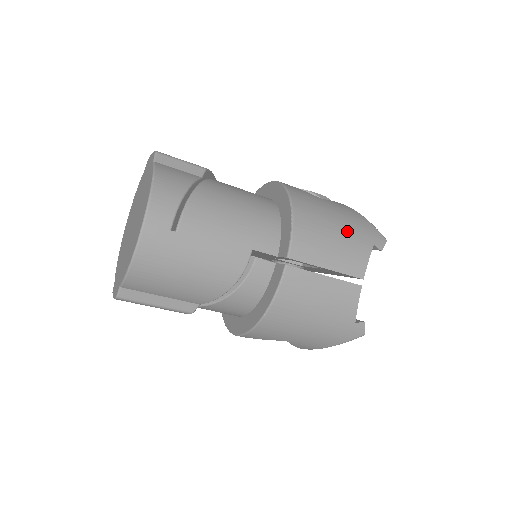
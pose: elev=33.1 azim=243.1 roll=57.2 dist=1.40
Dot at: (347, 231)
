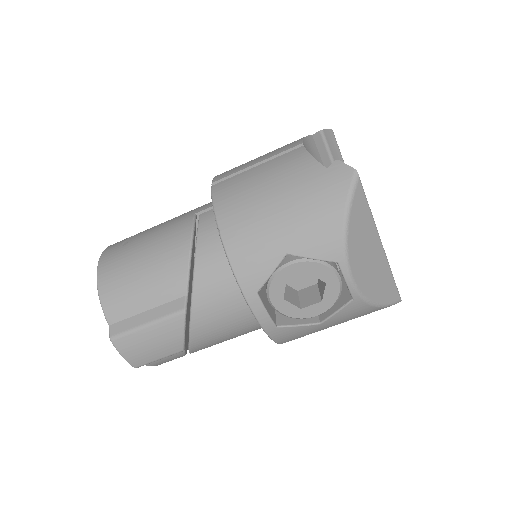
Dot at: occluded
